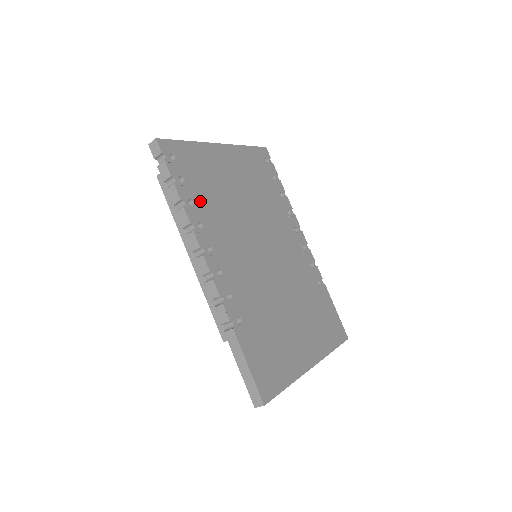
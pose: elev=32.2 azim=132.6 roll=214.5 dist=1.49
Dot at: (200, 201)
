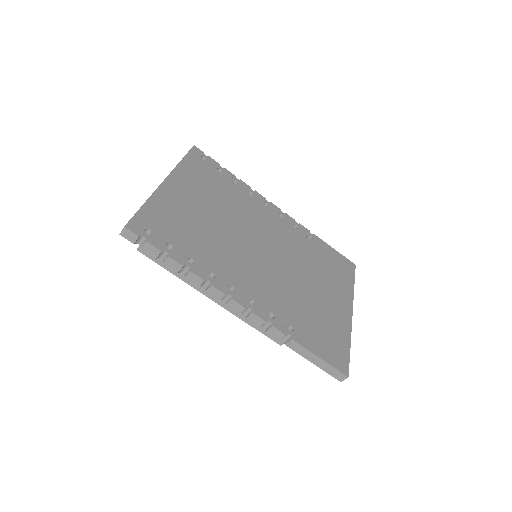
Dot at: (195, 252)
